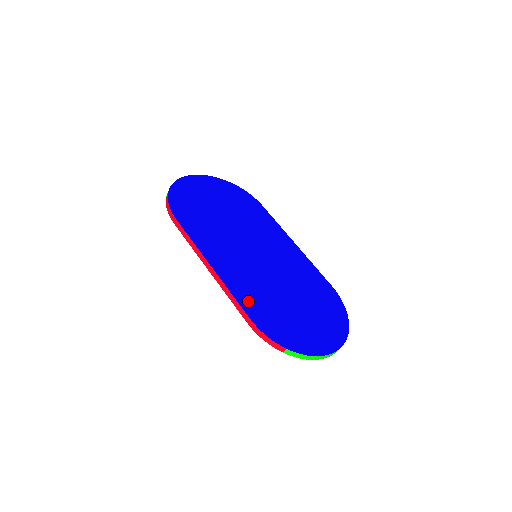
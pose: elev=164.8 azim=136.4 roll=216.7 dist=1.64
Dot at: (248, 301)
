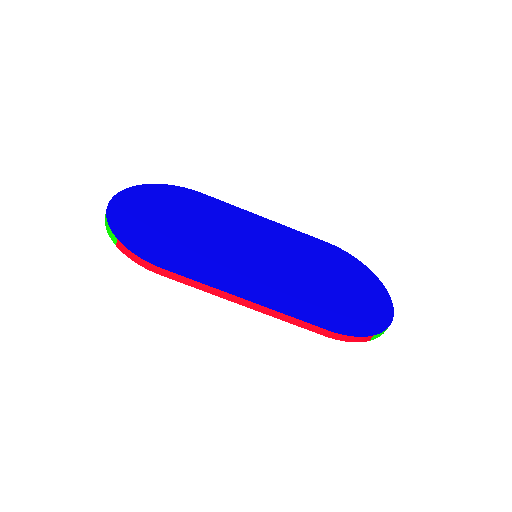
Dot at: (307, 312)
